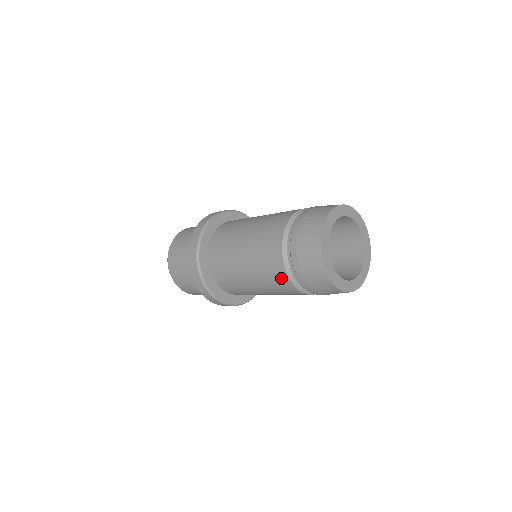
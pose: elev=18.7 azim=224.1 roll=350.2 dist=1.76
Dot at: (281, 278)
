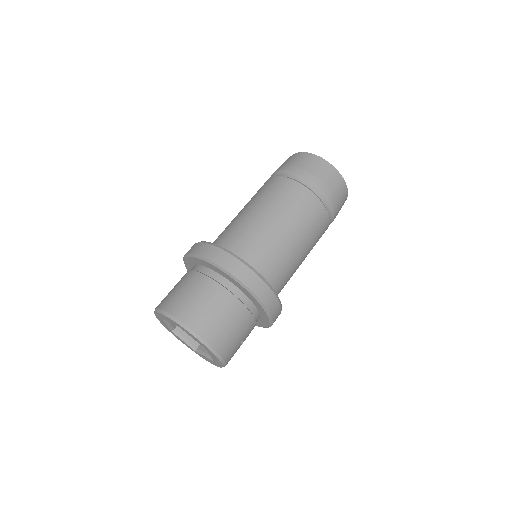
Dot at: (301, 194)
